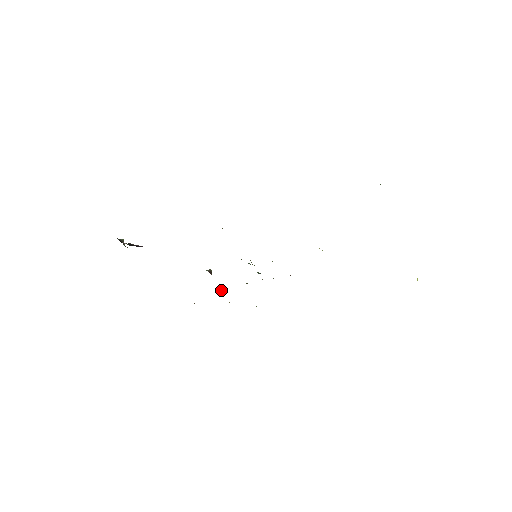
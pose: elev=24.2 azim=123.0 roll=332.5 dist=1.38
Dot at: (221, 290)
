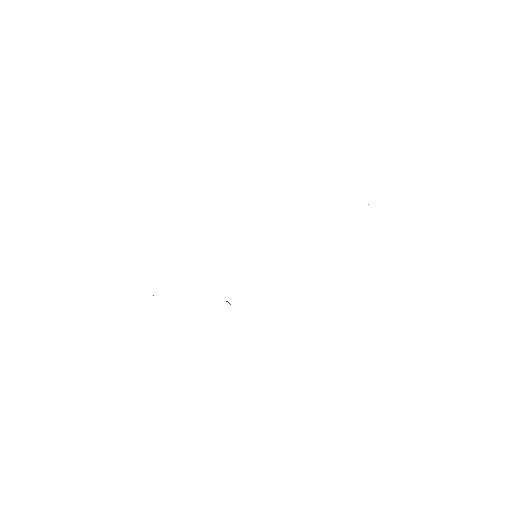
Dot at: occluded
